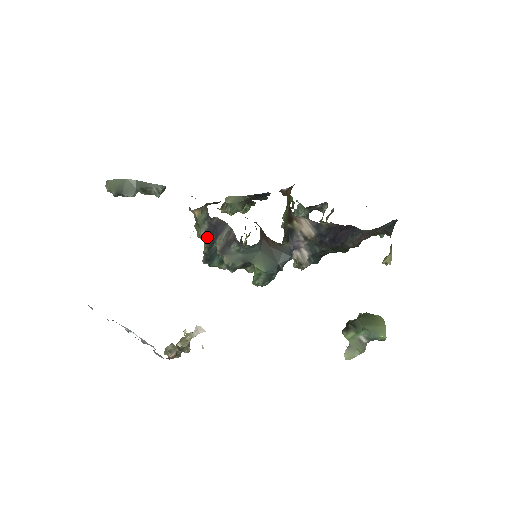
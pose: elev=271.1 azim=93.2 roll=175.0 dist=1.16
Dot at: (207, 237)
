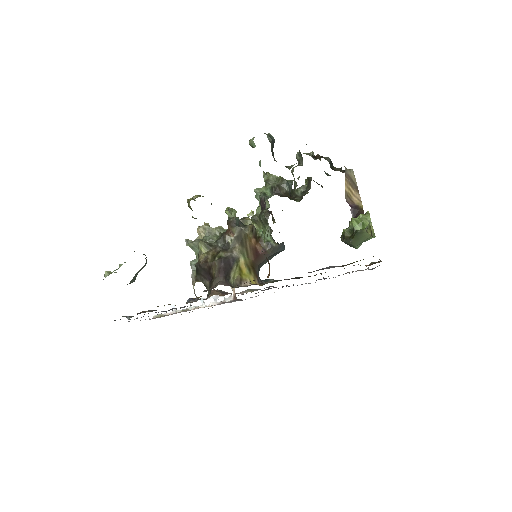
Dot at: occluded
